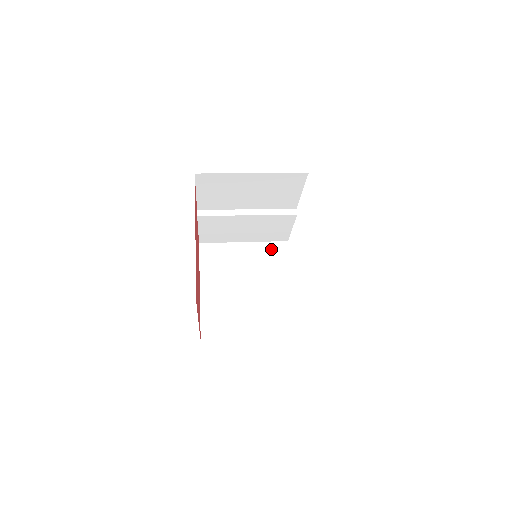
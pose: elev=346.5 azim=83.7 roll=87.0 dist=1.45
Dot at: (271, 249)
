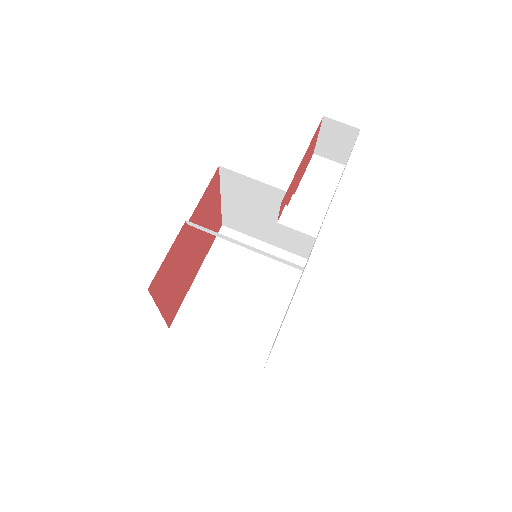
Dot at: occluded
